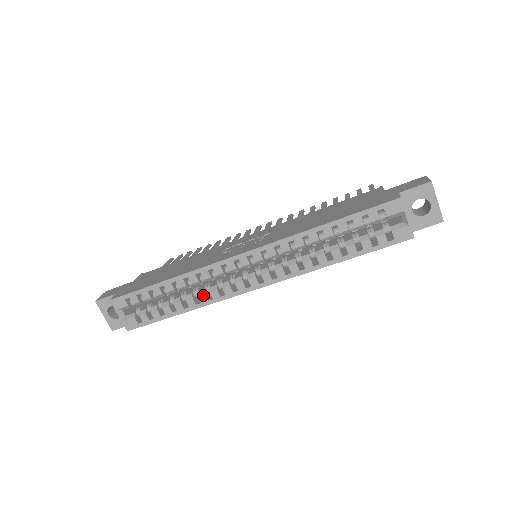
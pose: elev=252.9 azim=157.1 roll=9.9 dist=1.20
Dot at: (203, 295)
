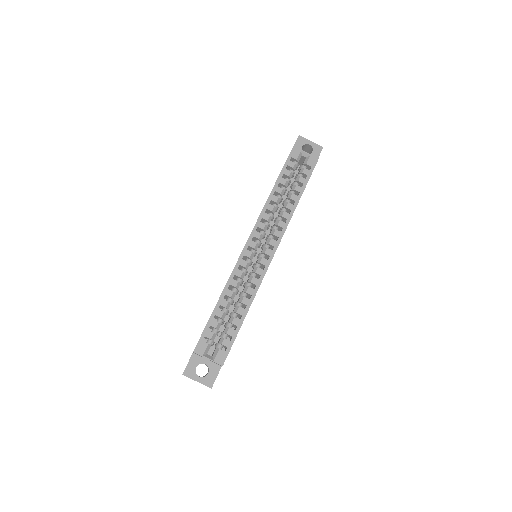
Dot at: (248, 288)
